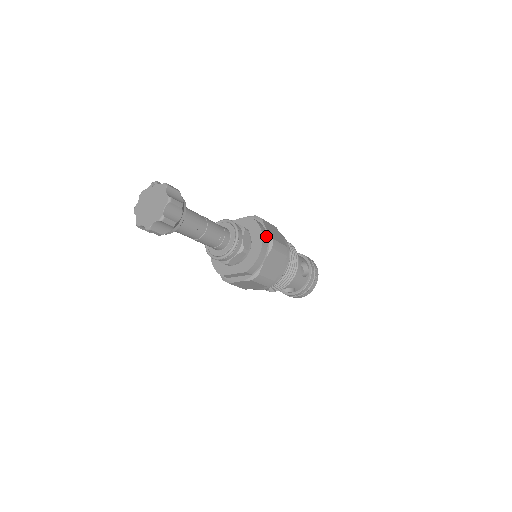
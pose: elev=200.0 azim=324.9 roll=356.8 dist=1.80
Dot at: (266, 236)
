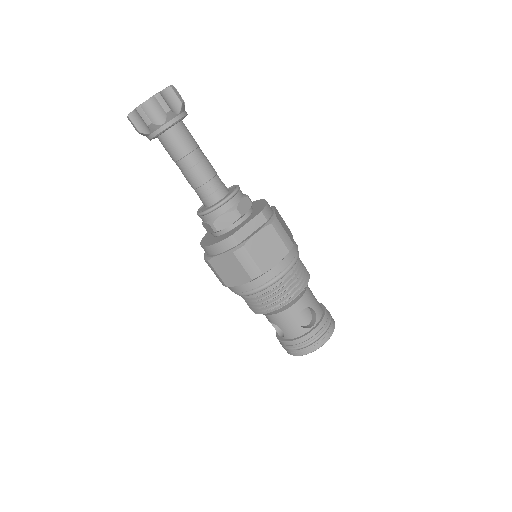
Dot at: occluded
